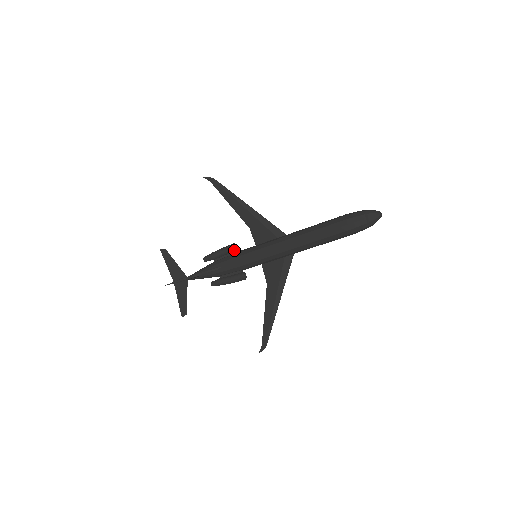
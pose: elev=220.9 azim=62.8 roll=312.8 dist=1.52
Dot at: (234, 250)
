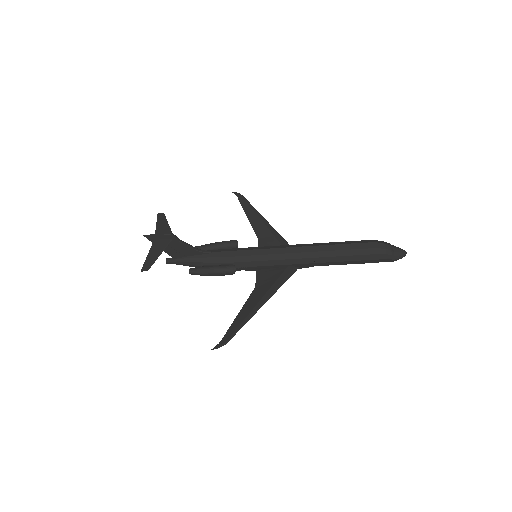
Dot at: (234, 244)
